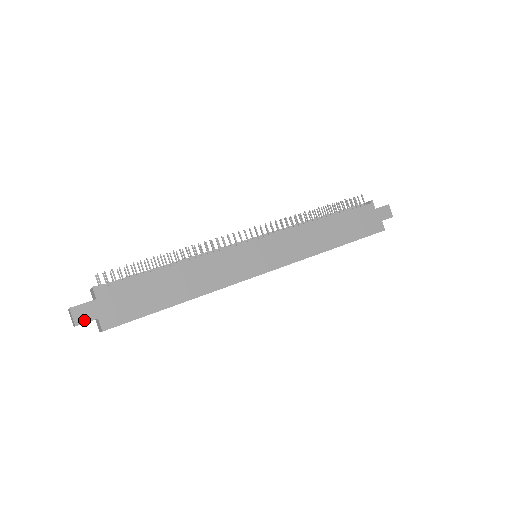
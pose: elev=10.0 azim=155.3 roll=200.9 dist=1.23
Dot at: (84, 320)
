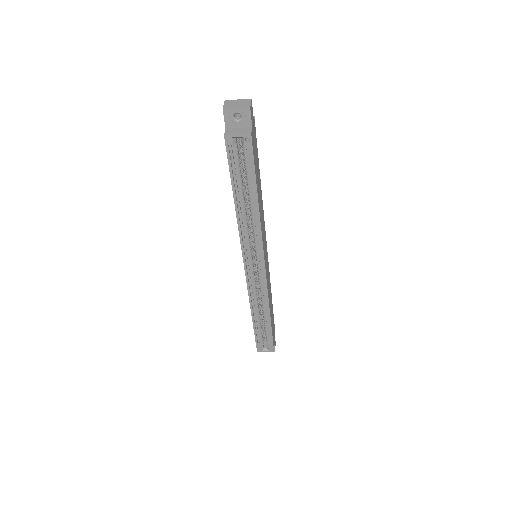
Dot at: (251, 114)
